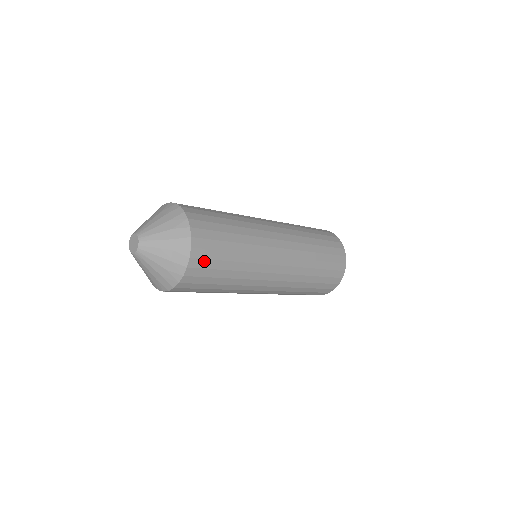
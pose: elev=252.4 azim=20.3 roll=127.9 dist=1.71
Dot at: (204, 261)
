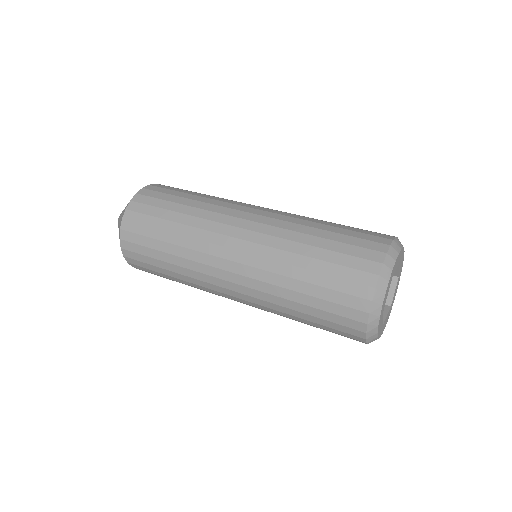
Dot at: (149, 199)
